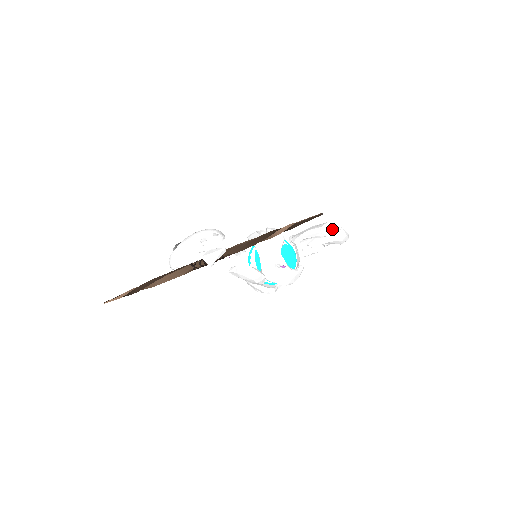
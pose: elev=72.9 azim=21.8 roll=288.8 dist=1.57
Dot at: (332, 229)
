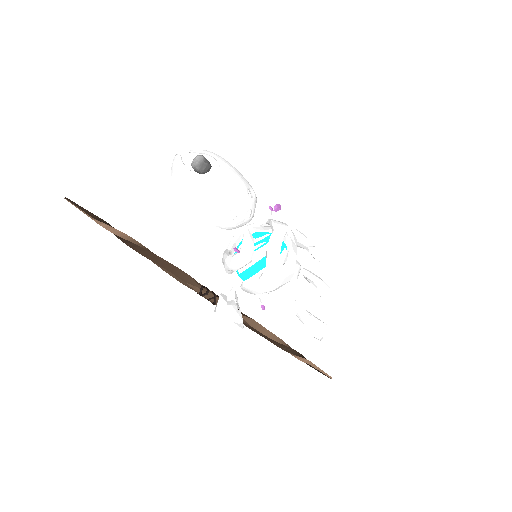
Dot at: (326, 284)
